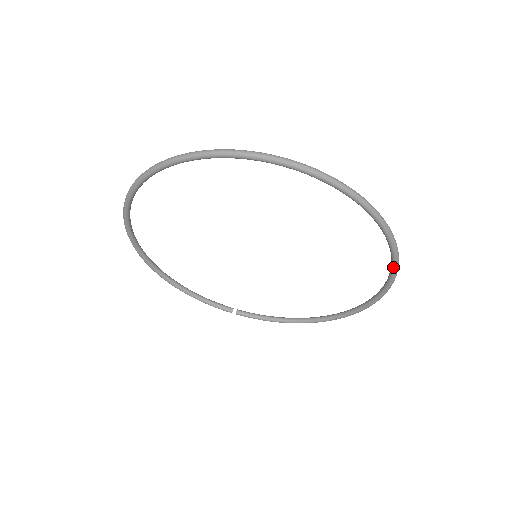
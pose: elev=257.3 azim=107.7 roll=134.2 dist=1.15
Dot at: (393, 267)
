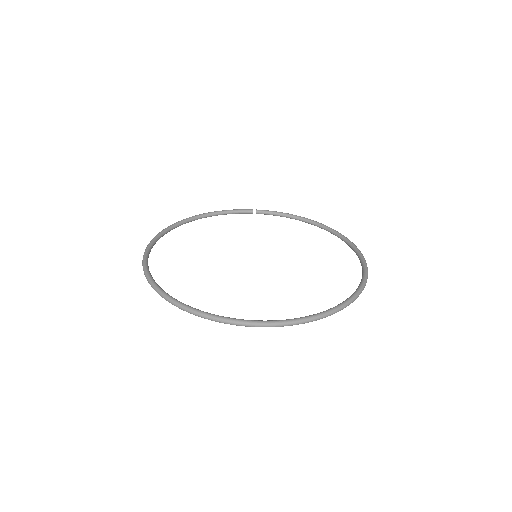
Dot at: occluded
